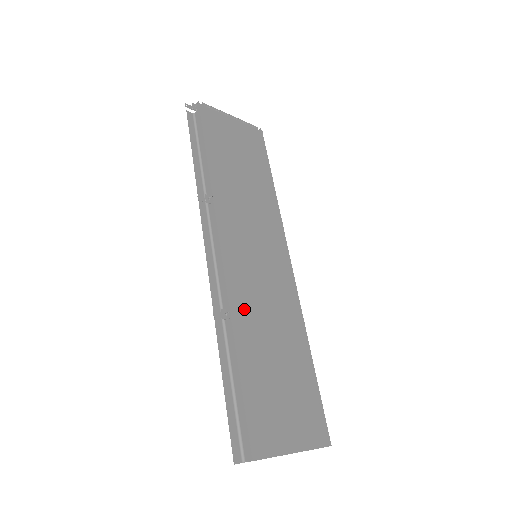
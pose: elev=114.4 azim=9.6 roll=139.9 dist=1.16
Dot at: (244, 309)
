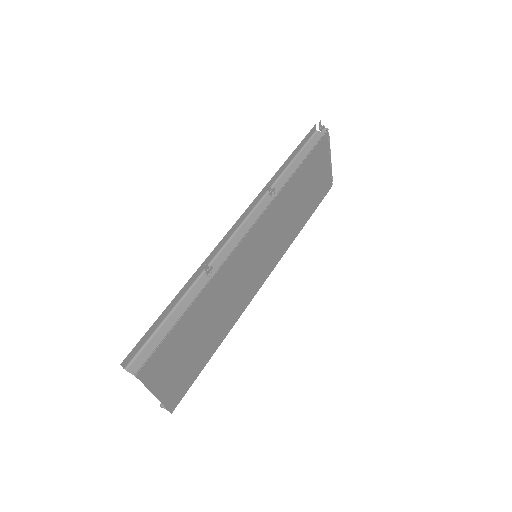
Dot at: (222, 281)
